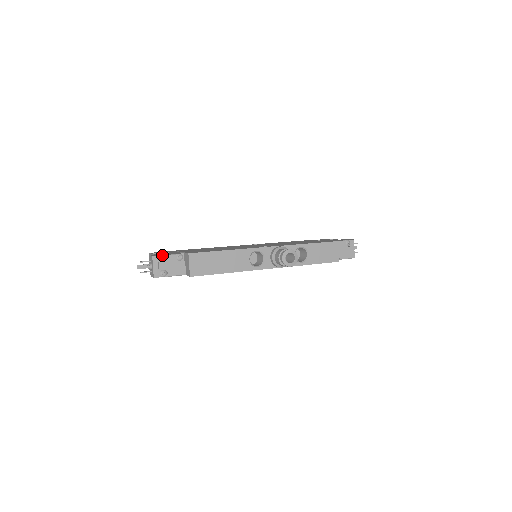
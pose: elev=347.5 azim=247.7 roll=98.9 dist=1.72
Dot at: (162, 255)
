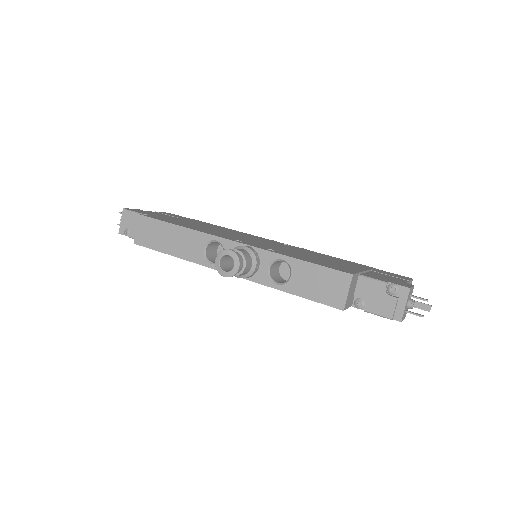
Dot at: (129, 210)
